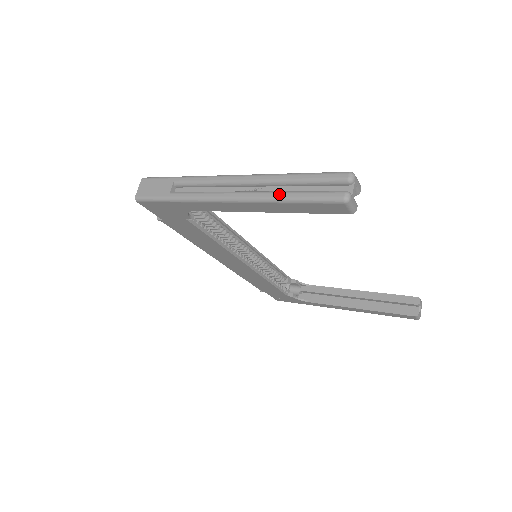
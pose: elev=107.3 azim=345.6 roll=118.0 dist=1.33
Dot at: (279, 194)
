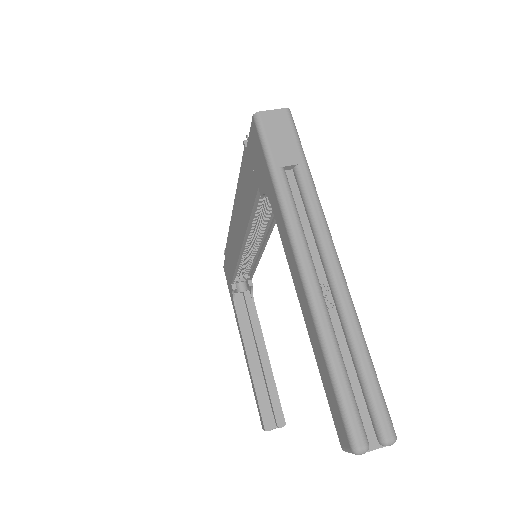
Dot at: (333, 345)
